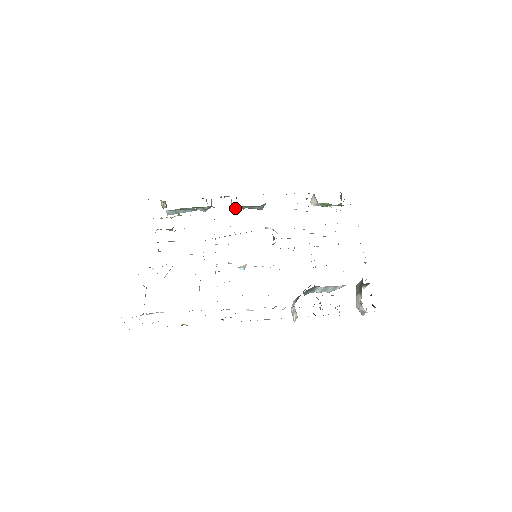
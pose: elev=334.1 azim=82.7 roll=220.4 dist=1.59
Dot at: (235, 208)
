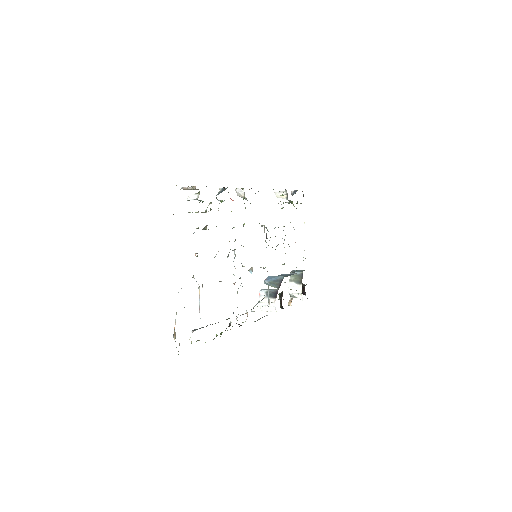
Dot at: occluded
